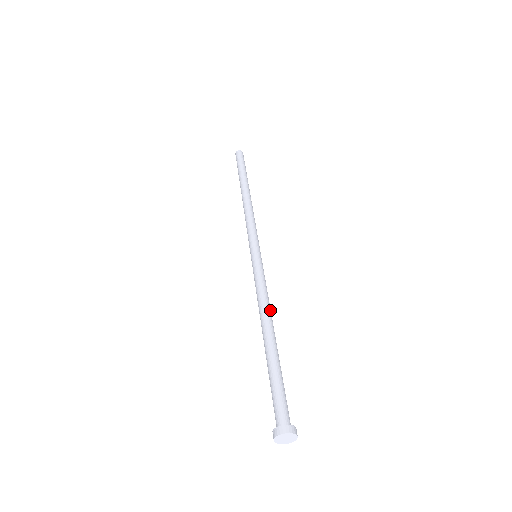
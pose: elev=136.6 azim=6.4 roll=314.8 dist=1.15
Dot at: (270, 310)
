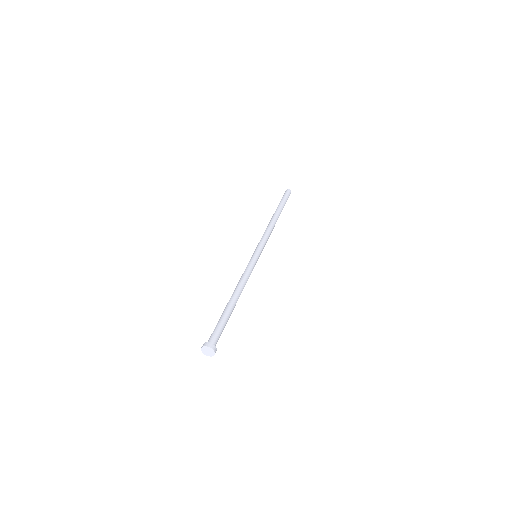
Dot at: (241, 285)
